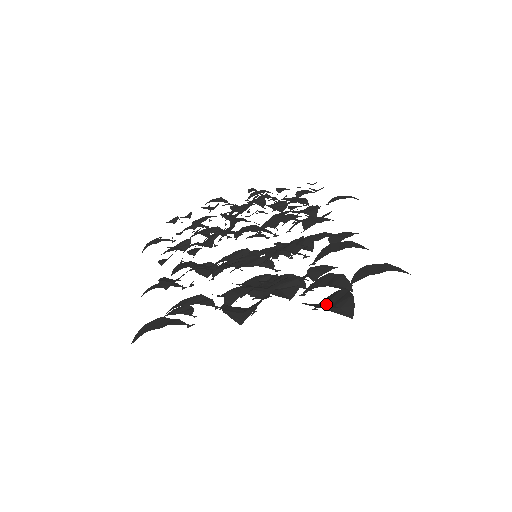
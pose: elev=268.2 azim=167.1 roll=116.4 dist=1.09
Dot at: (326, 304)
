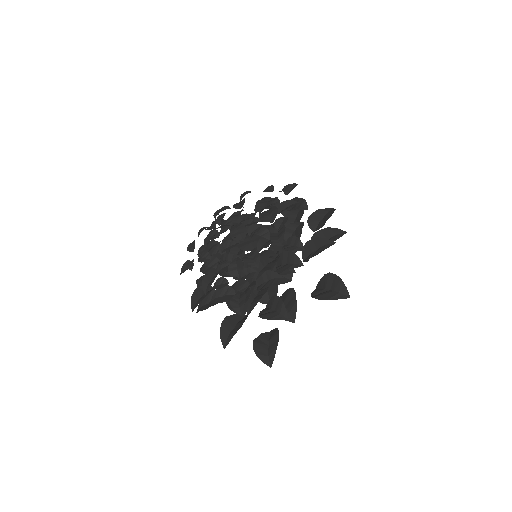
Dot at: (269, 341)
